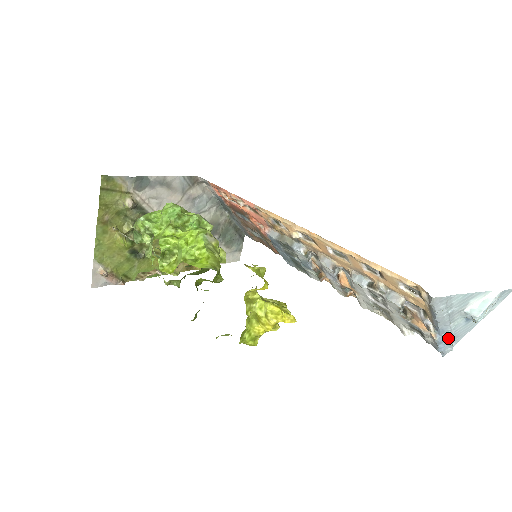
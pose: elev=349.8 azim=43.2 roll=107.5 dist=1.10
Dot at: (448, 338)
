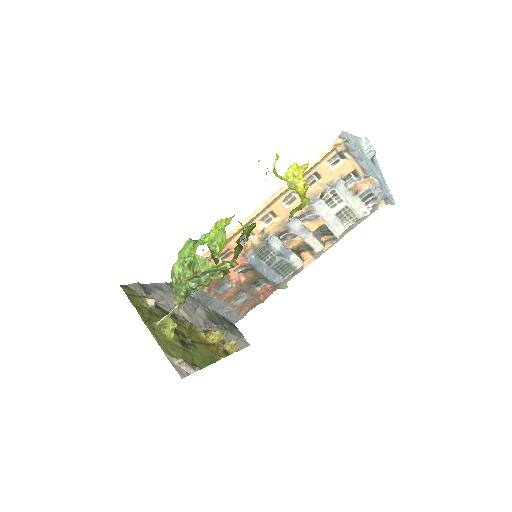
Dot at: (380, 180)
